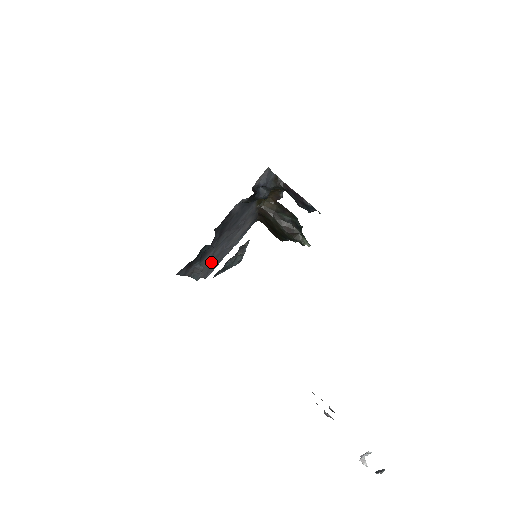
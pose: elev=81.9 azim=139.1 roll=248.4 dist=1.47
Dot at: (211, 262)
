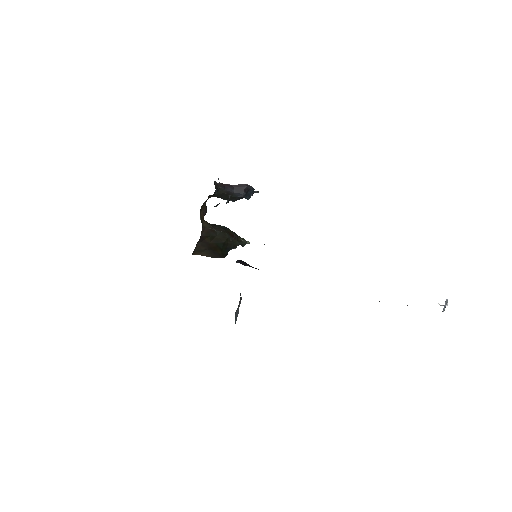
Dot at: occluded
